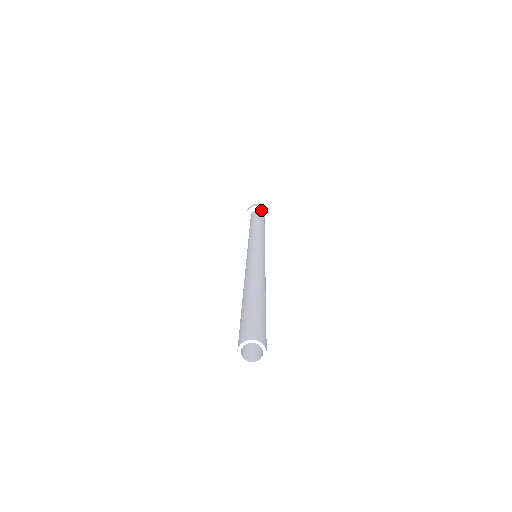
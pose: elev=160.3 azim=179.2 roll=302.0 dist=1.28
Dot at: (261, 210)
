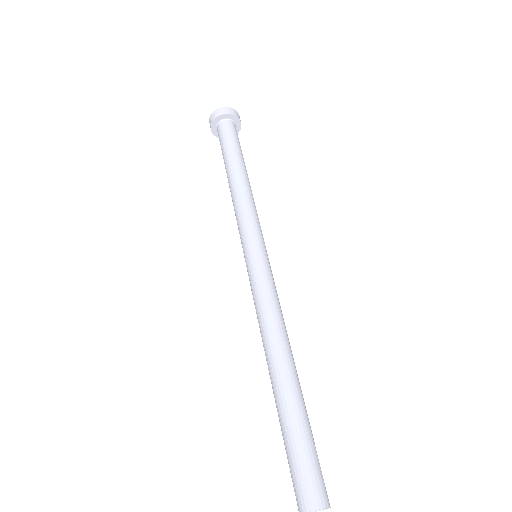
Dot at: (236, 123)
